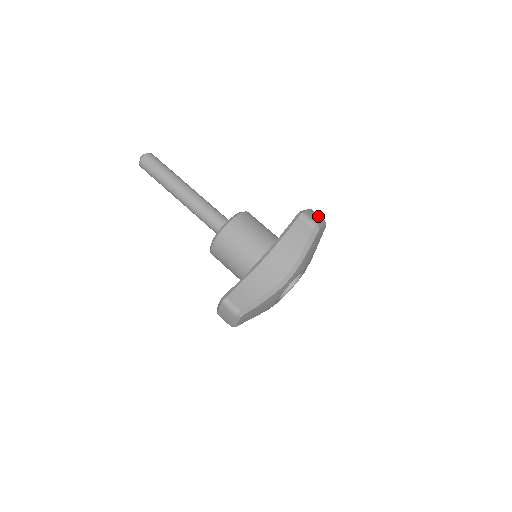
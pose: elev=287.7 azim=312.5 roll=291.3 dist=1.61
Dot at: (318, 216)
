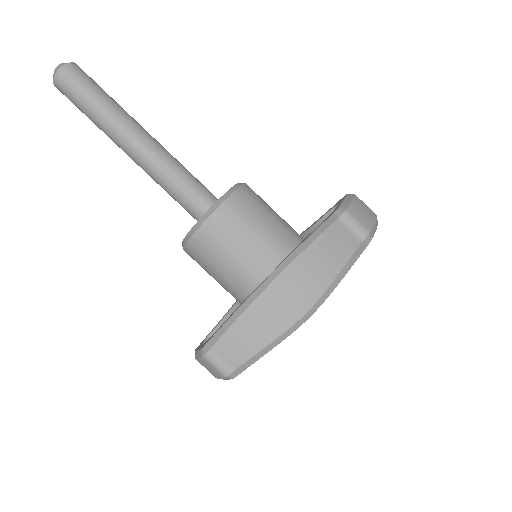
Dot at: (367, 210)
